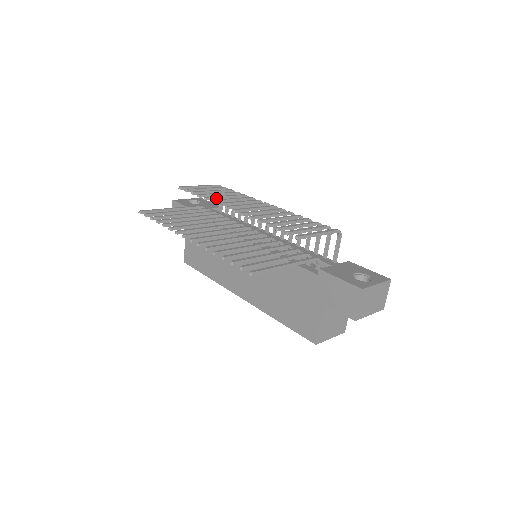
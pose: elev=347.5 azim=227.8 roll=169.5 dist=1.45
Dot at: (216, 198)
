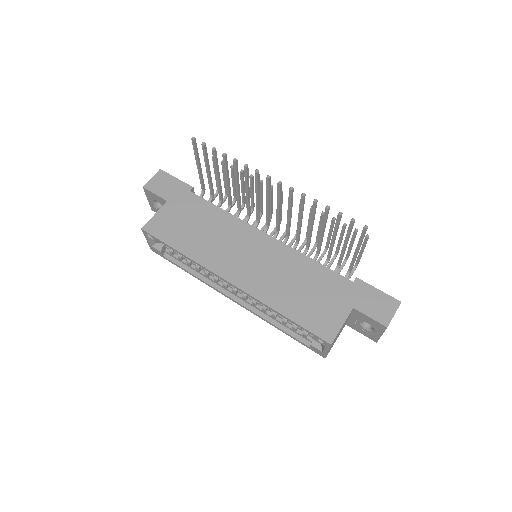
Dot at: (253, 184)
